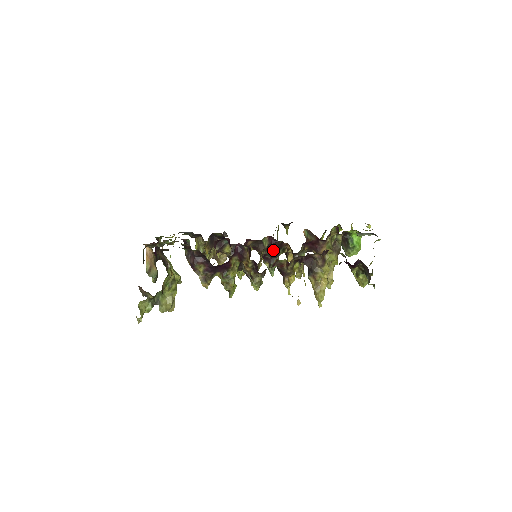
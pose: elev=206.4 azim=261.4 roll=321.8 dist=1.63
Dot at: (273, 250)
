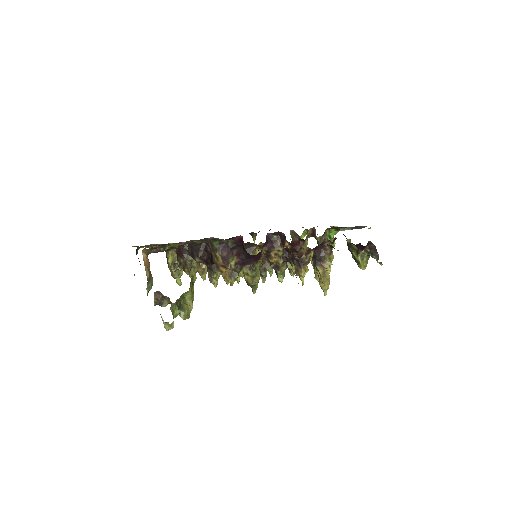
Dot at: occluded
